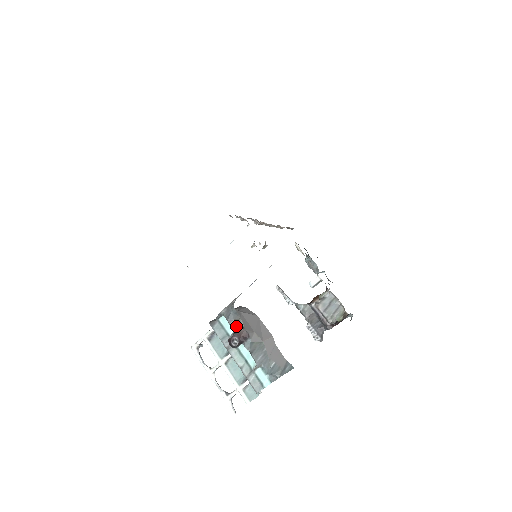
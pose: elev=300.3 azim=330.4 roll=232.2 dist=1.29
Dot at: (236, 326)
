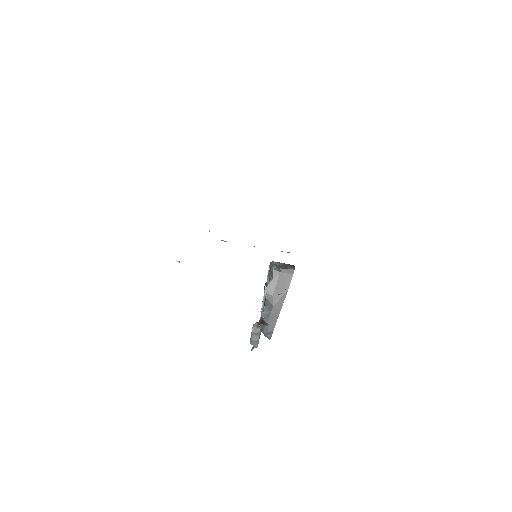
Dot at: (269, 281)
